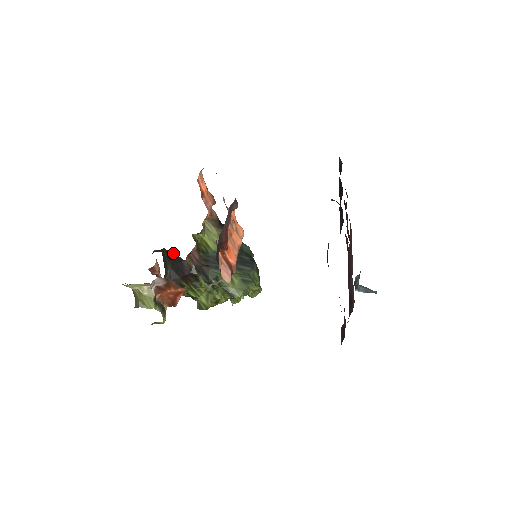
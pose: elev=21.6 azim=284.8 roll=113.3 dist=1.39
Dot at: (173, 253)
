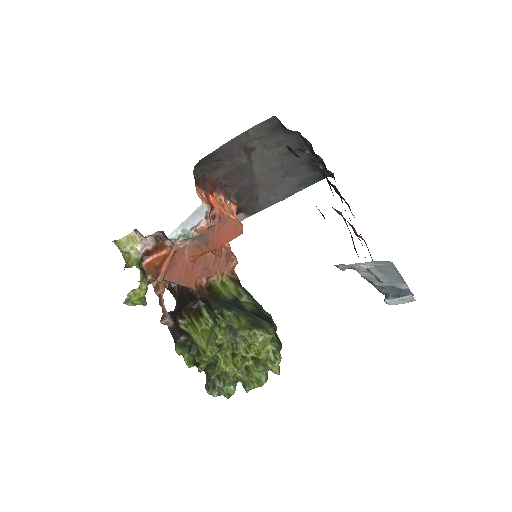
Dot at: (183, 286)
